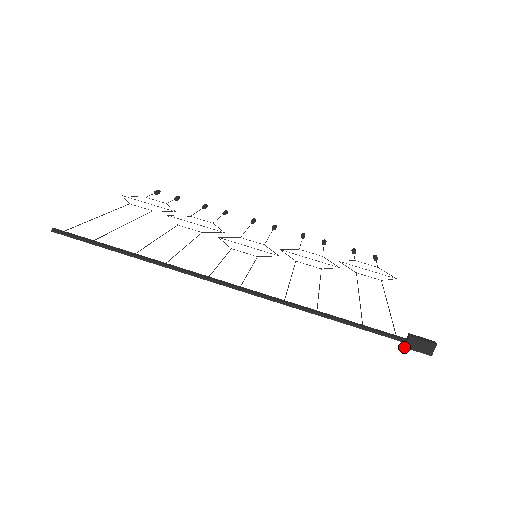
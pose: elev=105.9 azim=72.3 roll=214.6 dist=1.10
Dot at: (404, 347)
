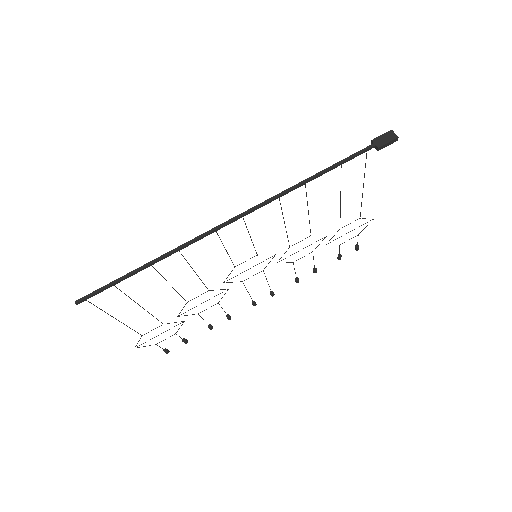
Dot at: (377, 148)
